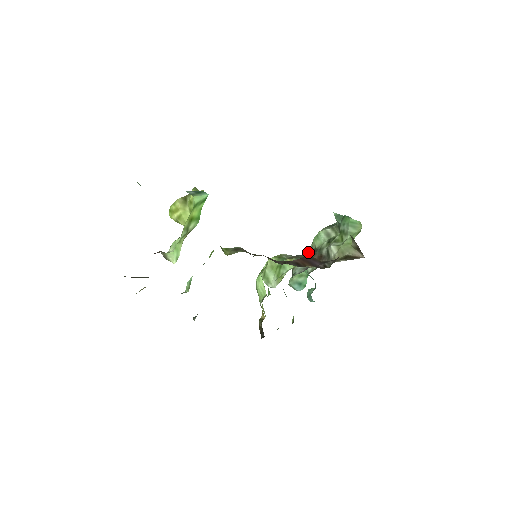
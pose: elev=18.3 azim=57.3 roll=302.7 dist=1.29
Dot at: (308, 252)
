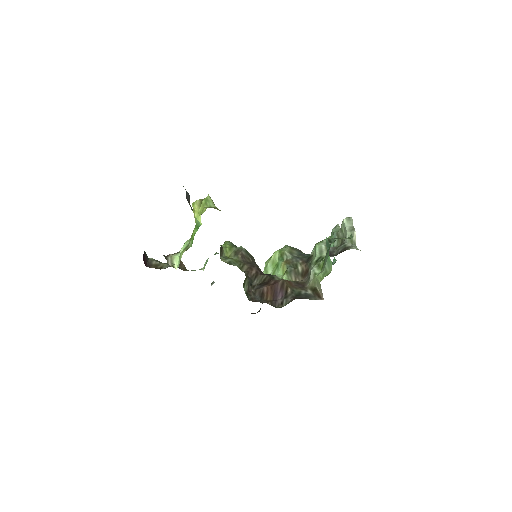
Dot at: (310, 254)
